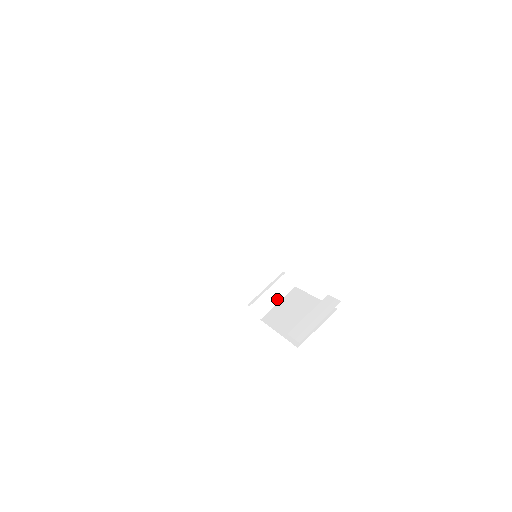
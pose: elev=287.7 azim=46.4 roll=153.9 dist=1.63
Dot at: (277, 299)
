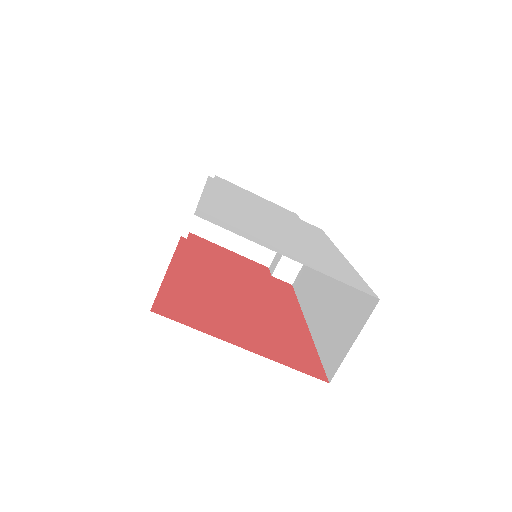
Dot at: occluded
